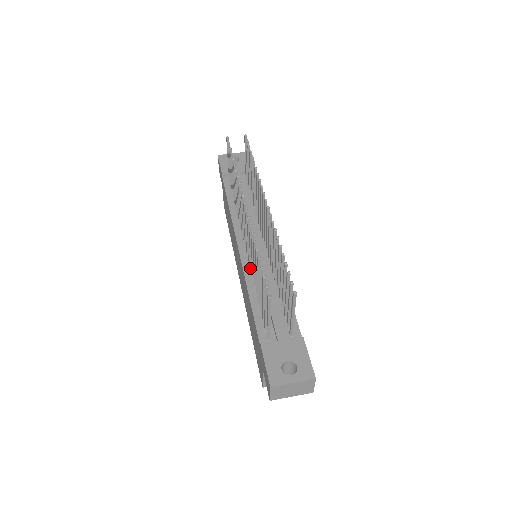
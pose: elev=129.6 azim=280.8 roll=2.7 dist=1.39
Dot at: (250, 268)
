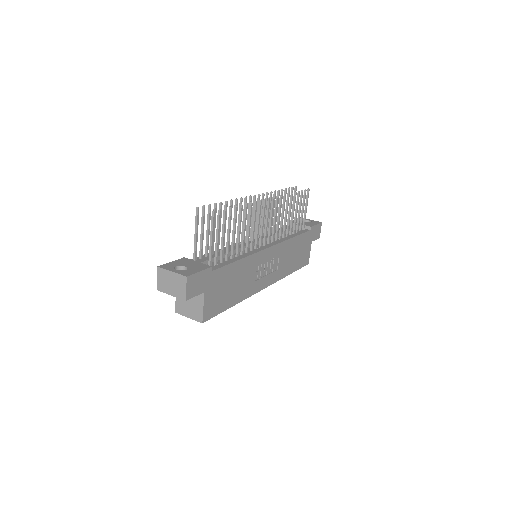
Dot at: occluded
